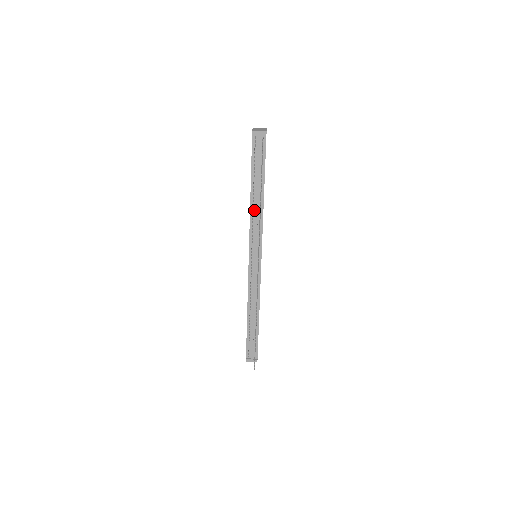
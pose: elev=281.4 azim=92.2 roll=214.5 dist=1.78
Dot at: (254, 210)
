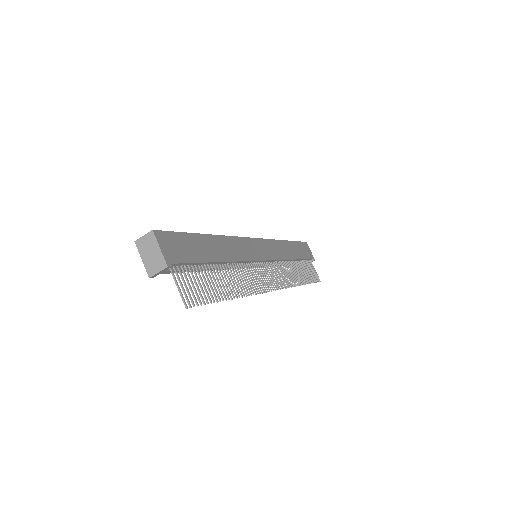
Dot at: occluded
